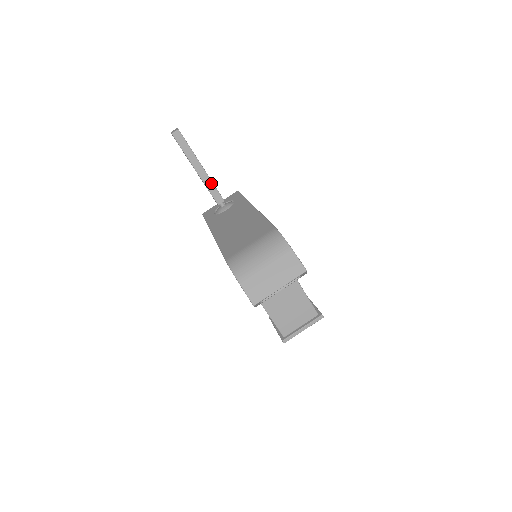
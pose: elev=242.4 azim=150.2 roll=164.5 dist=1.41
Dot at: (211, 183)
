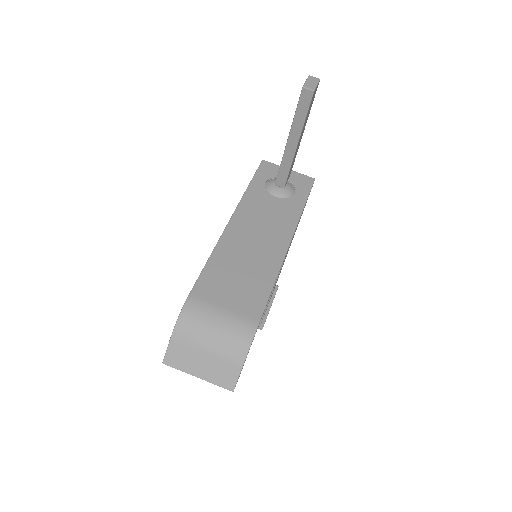
Dot at: (289, 164)
